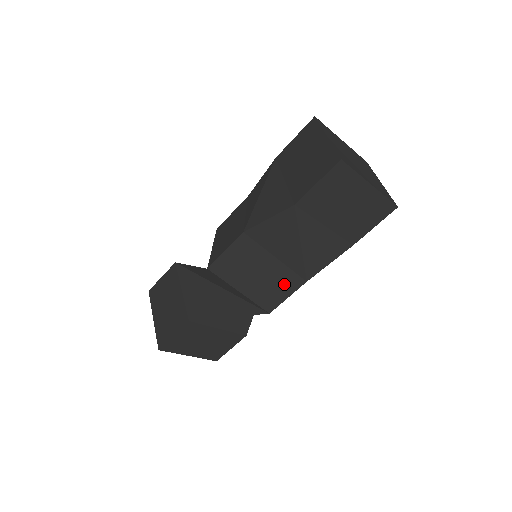
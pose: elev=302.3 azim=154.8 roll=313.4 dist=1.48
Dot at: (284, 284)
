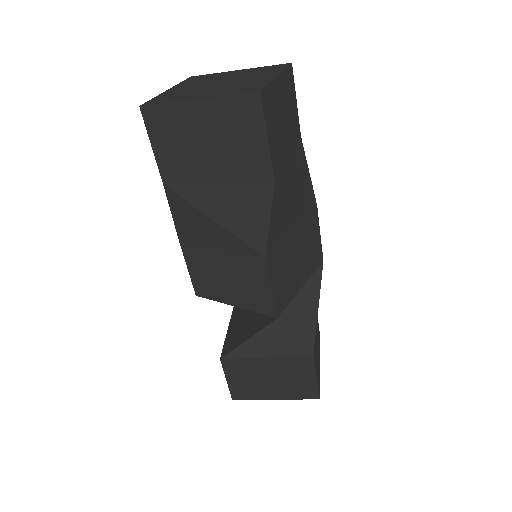
Dot at: (253, 275)
